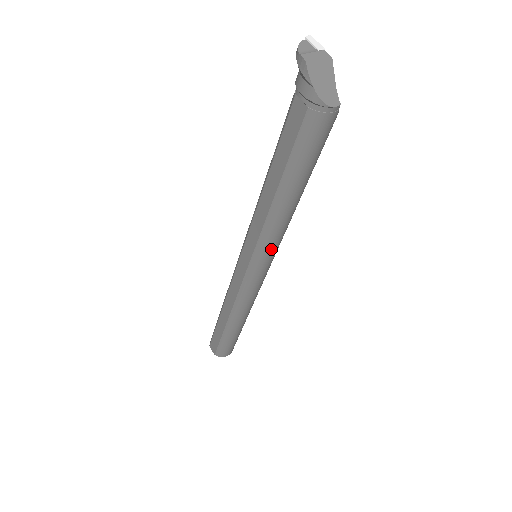
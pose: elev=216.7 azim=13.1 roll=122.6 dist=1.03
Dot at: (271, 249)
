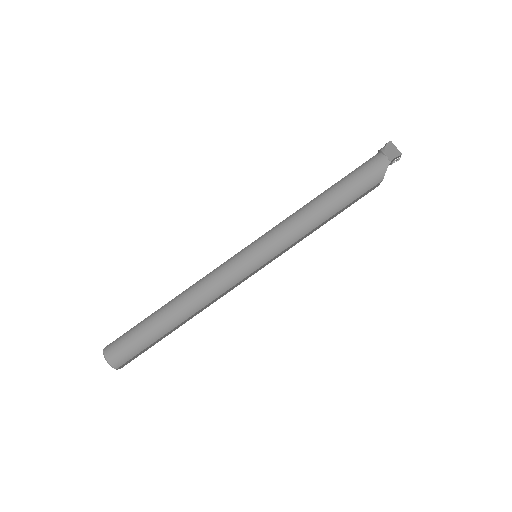
Dot at: (276, 236)
